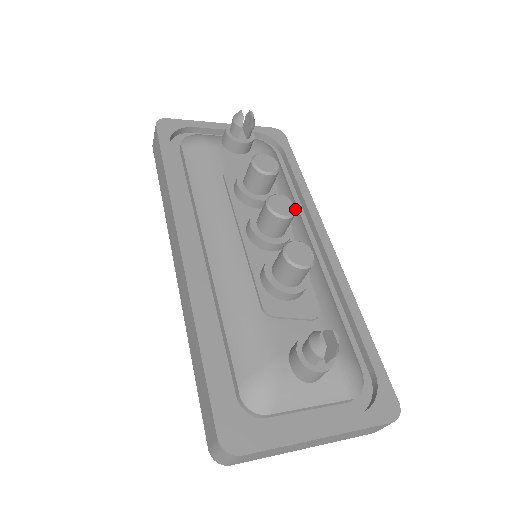
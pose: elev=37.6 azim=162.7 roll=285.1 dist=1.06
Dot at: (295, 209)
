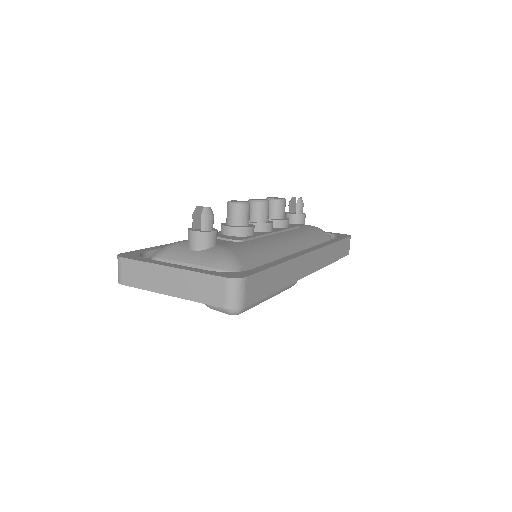
Dot at: (265, 201)
